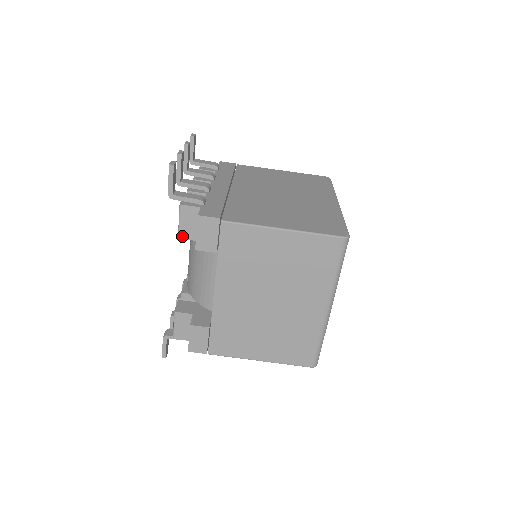
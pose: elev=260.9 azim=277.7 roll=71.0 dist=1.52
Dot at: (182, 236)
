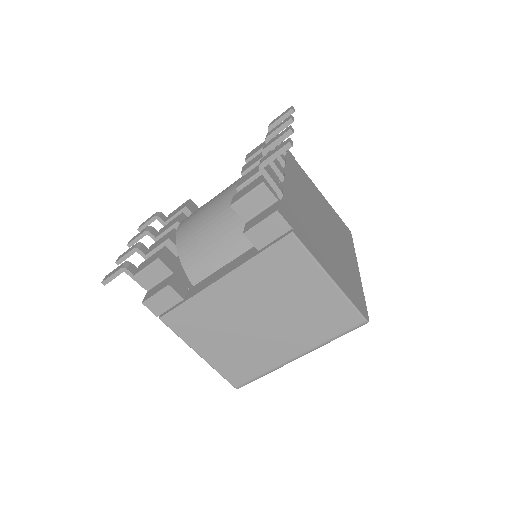
Dot at: (236, 207)
